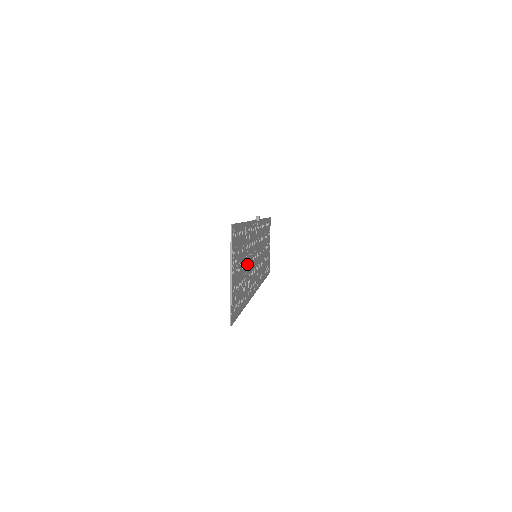
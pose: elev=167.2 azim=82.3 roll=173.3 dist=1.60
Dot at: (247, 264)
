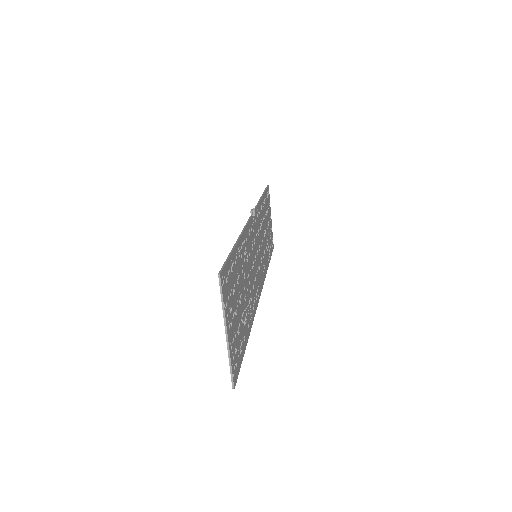
Dot at: (246, 284)
